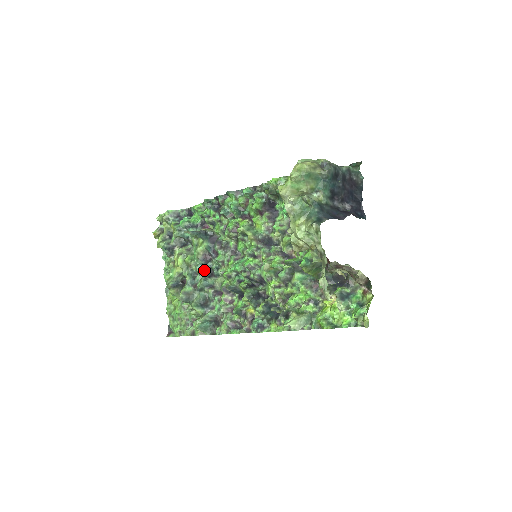
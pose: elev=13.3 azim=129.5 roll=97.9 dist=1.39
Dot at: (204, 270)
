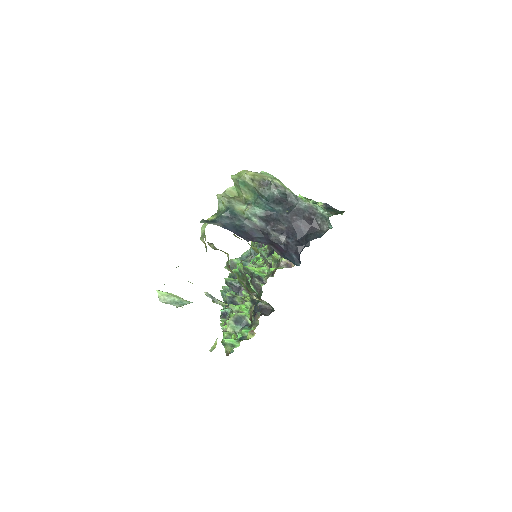
Dot at: (254, 254)
